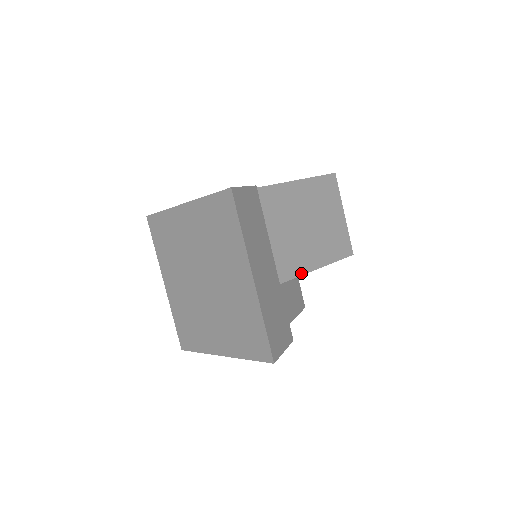
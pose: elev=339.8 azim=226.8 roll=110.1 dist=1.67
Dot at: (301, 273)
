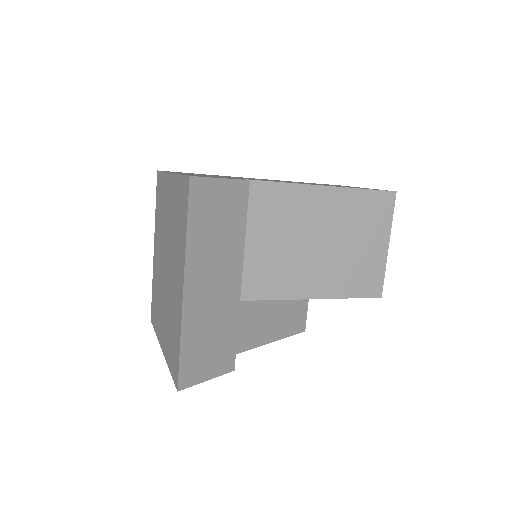
Dot at: (292, 297)
